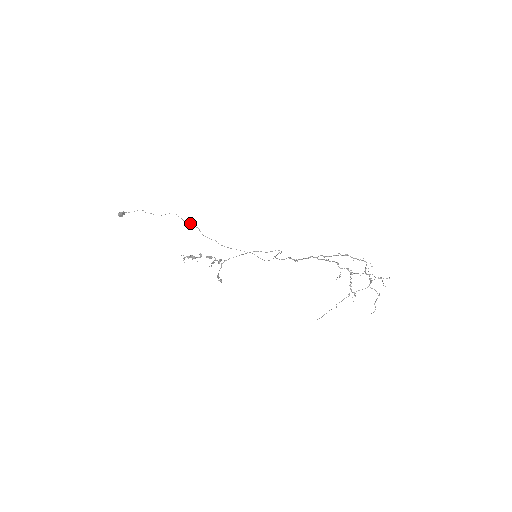
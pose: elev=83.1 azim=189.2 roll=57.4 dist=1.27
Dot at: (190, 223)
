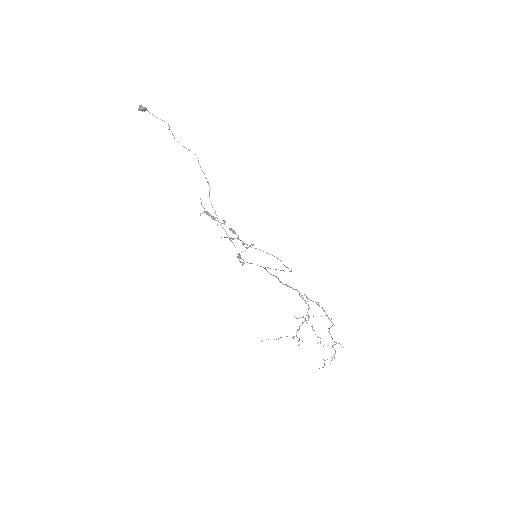
Dot at: occluded
